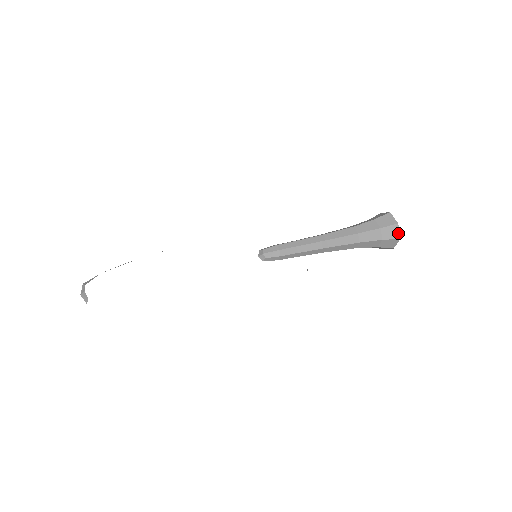
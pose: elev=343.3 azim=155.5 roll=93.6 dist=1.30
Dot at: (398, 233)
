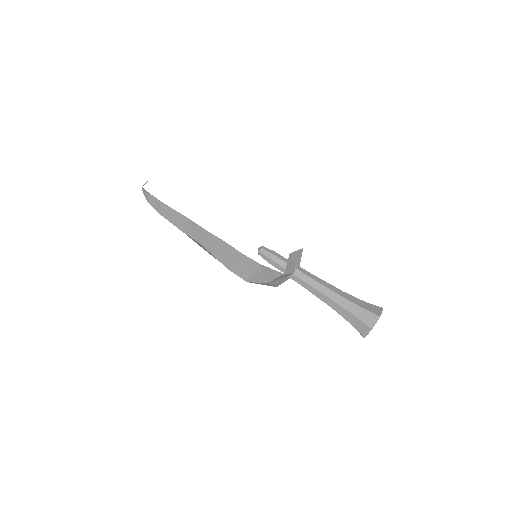
Dot at: (380, 313)
